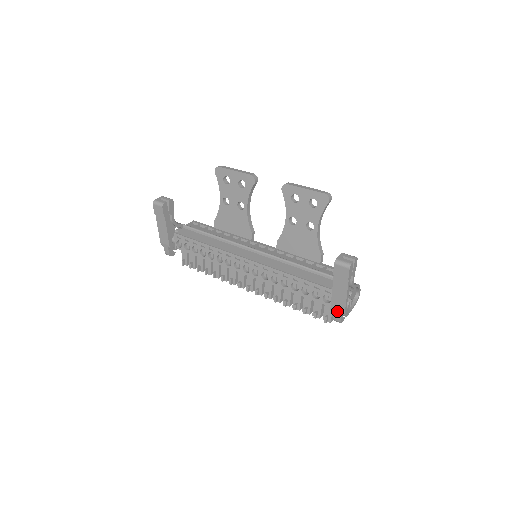
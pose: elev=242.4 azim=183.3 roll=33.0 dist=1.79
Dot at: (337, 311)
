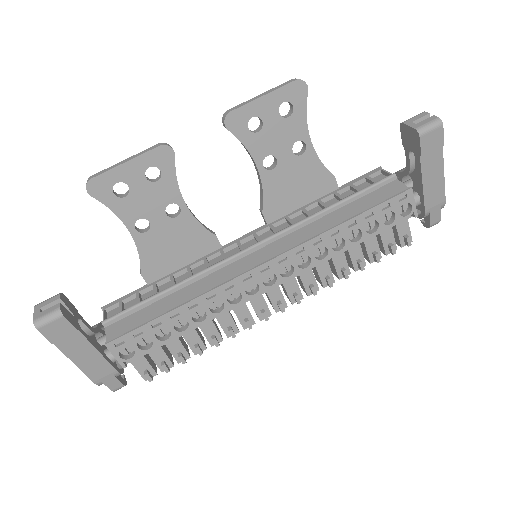
Dot at: (435, 208)
